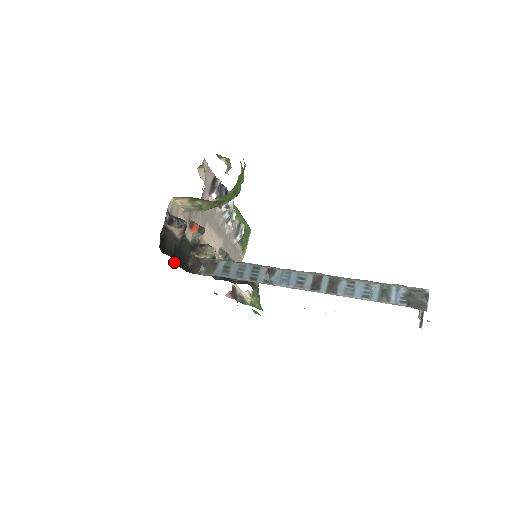
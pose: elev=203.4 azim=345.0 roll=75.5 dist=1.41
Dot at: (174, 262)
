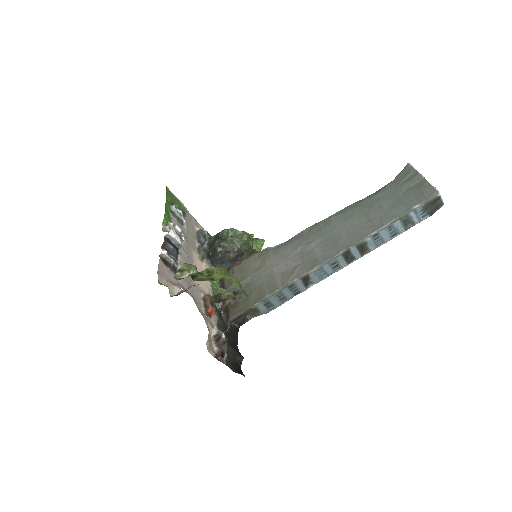
Dot at: (237, 347)
